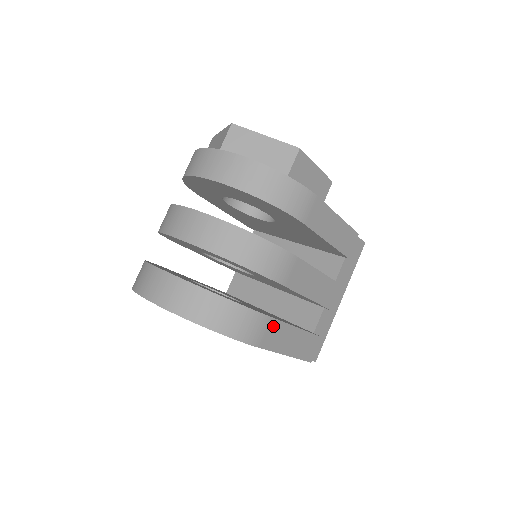
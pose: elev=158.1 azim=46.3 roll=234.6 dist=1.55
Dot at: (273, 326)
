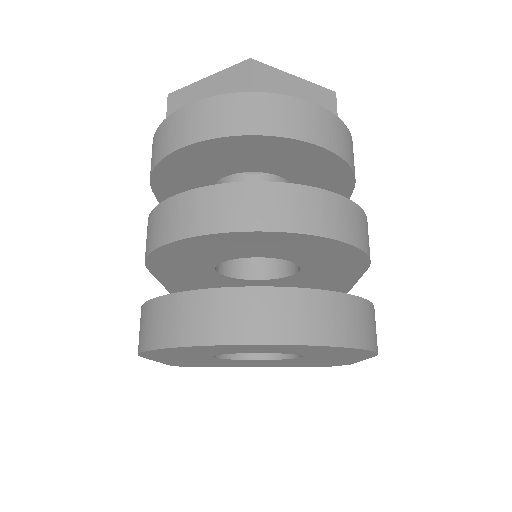
Dot at: occluded
